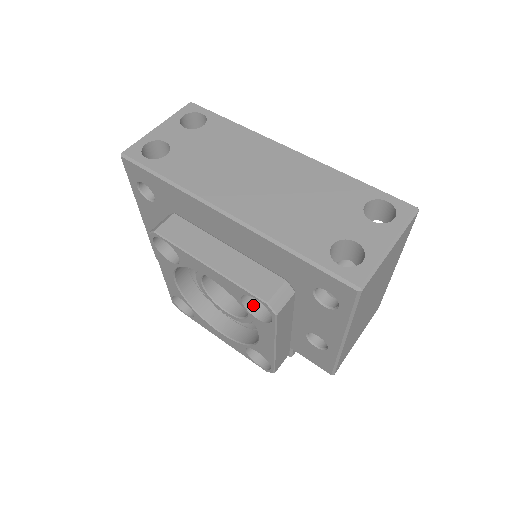
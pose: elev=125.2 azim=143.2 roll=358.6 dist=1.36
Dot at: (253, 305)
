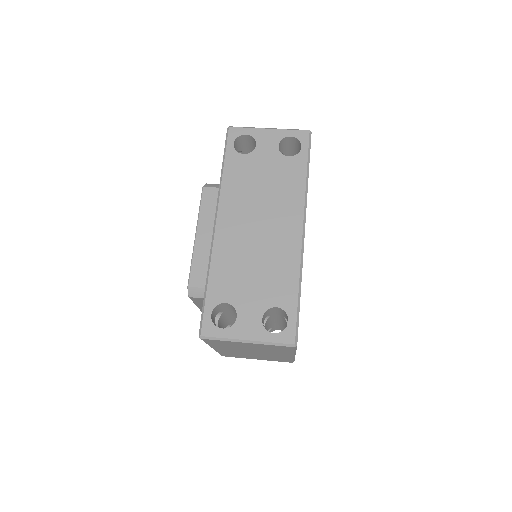
Dot at: occluded
